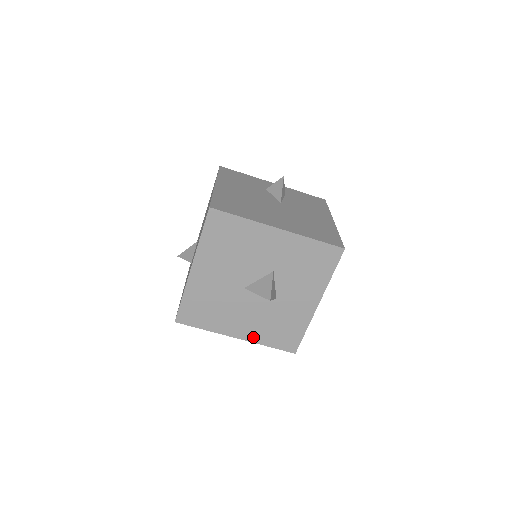
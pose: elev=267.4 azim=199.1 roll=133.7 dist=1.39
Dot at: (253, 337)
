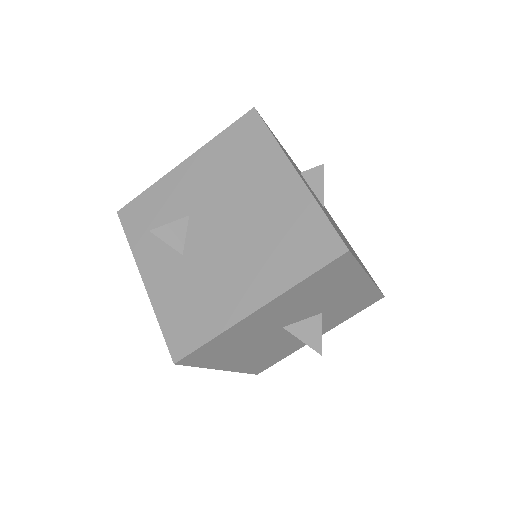
Dot at: (239, 367)
